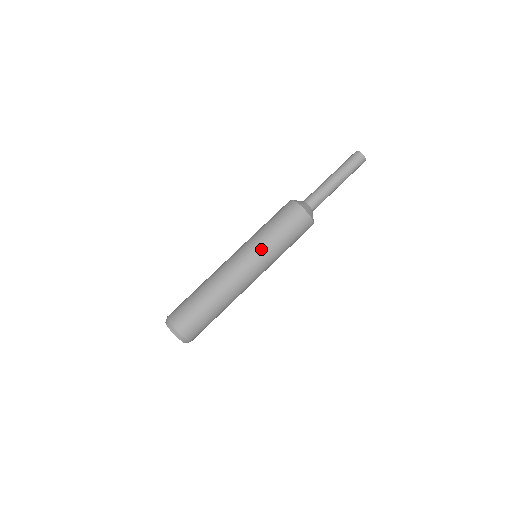
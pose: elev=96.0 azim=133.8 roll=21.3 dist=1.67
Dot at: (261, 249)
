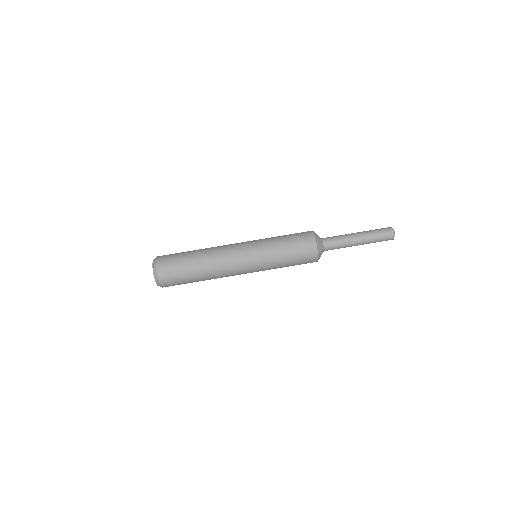
Dot at: (260, 242)
